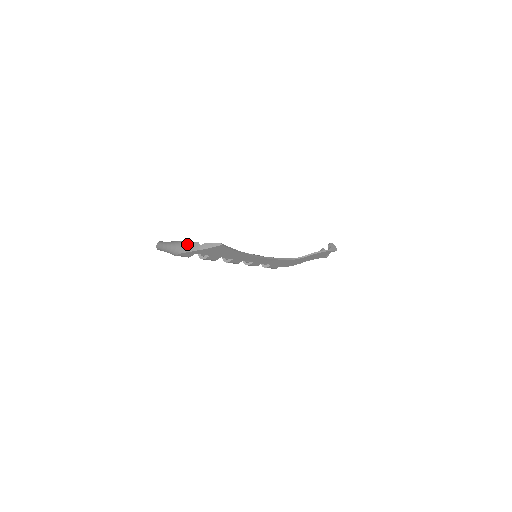
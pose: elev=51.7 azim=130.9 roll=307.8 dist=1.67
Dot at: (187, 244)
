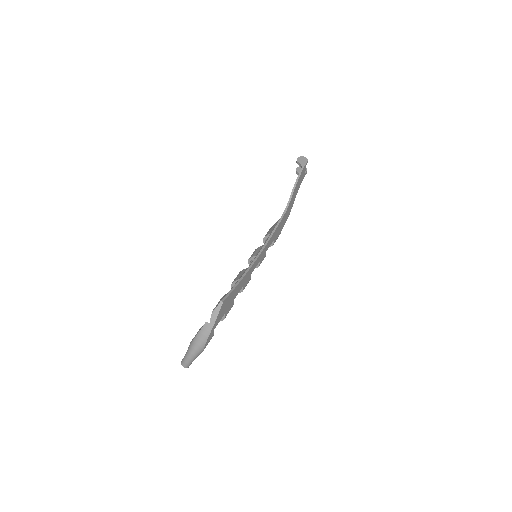
Dot at: (200, 335)
